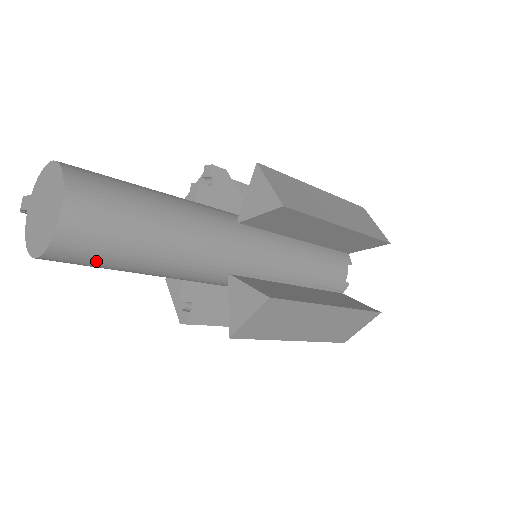
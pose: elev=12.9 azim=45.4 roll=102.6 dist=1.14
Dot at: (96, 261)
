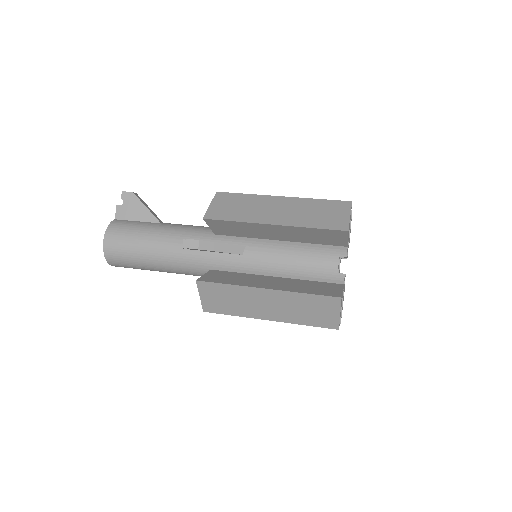
Dot at: occluded
